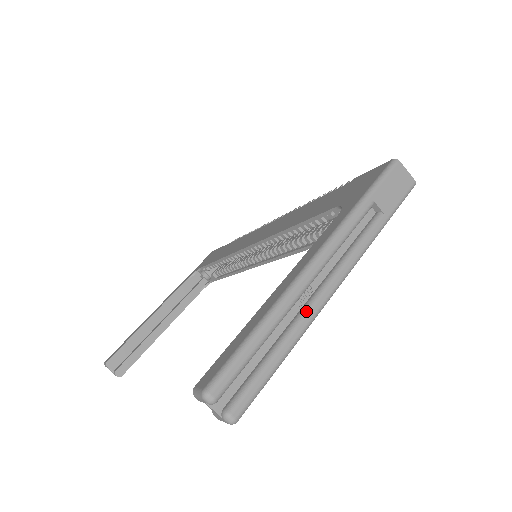
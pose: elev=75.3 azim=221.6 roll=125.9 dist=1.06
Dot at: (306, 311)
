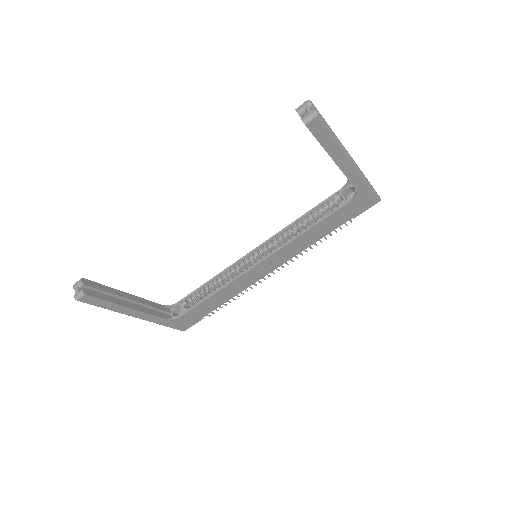
Dot at: occluded
